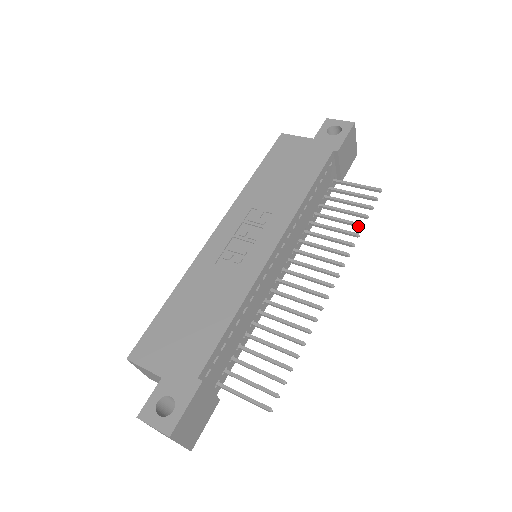
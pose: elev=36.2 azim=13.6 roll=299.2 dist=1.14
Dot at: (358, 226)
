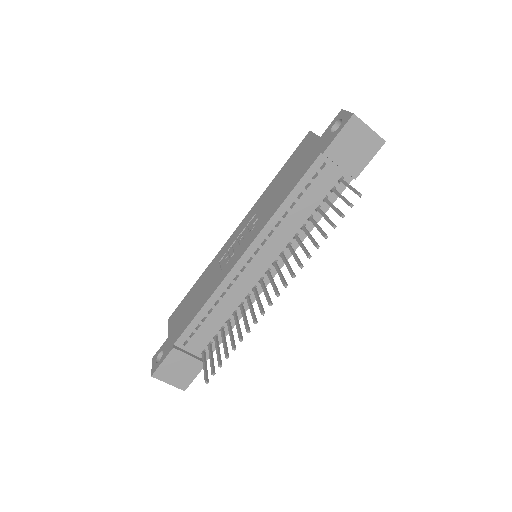
Dot at: (324, 236)
